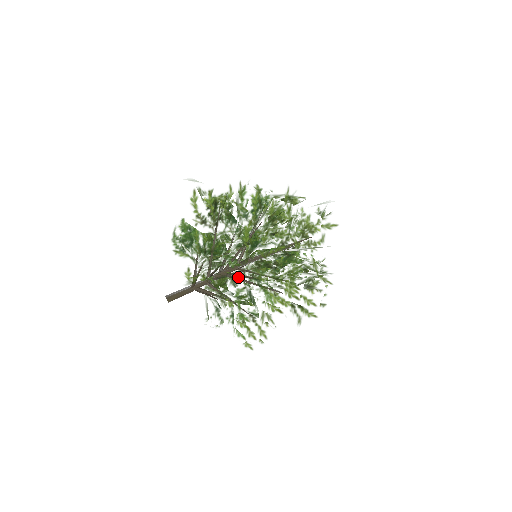
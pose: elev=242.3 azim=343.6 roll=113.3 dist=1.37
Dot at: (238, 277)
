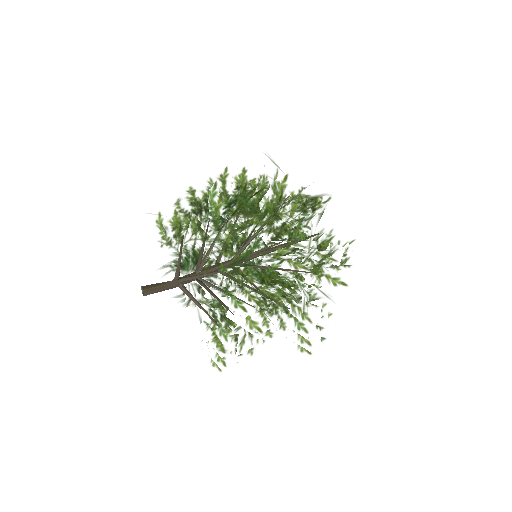
Dot at: occluded
